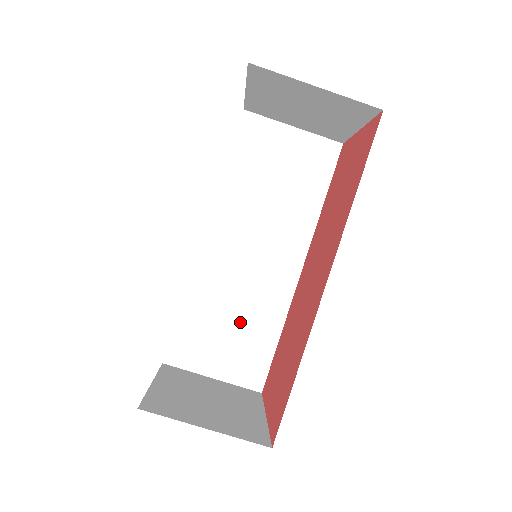
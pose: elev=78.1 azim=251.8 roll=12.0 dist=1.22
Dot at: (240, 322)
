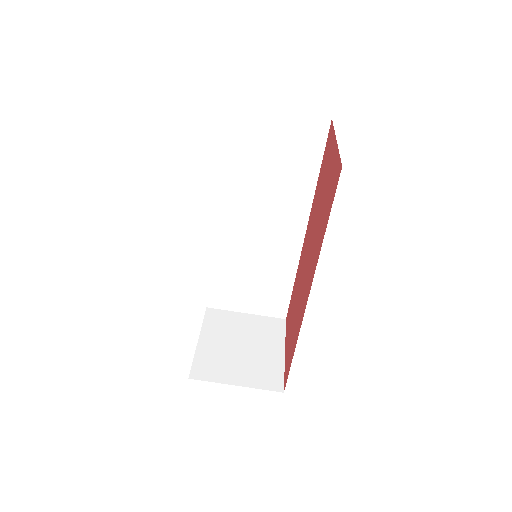
Dot at: (260, 276)
